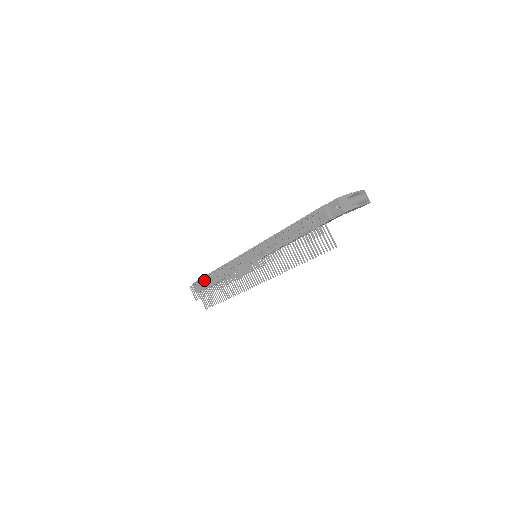
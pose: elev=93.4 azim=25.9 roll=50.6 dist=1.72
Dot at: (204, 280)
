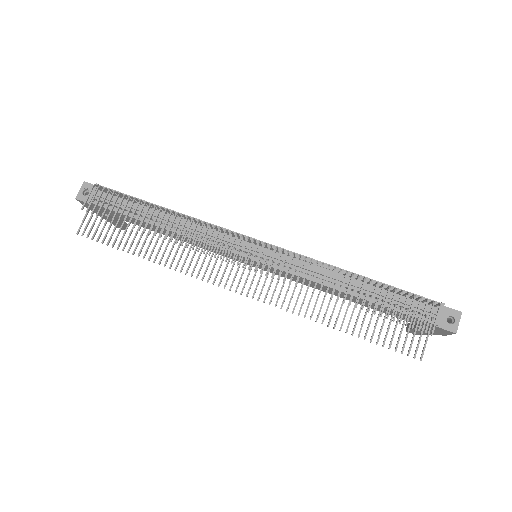
Dot at: (125, 199)
